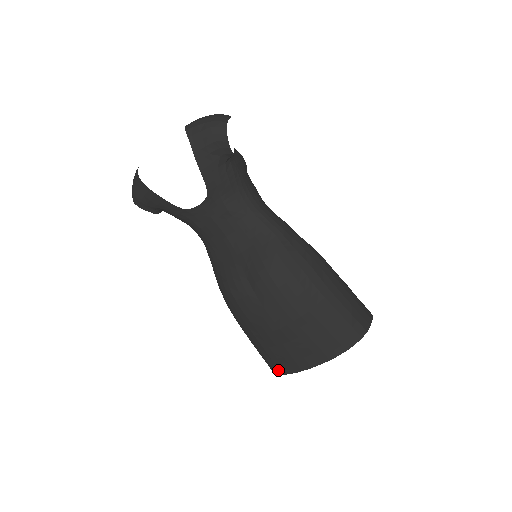
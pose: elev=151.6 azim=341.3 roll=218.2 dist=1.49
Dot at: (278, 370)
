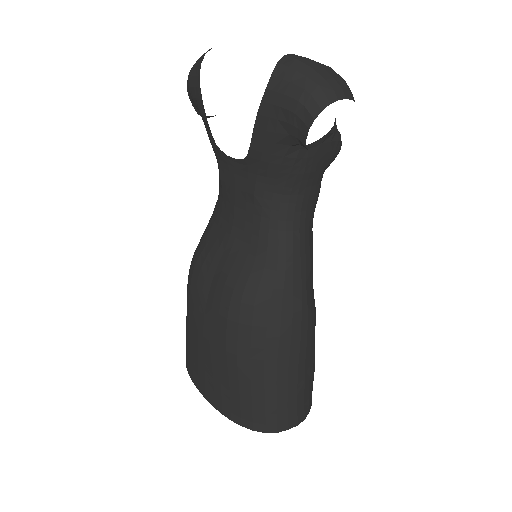
Dot at: (187, 361)
